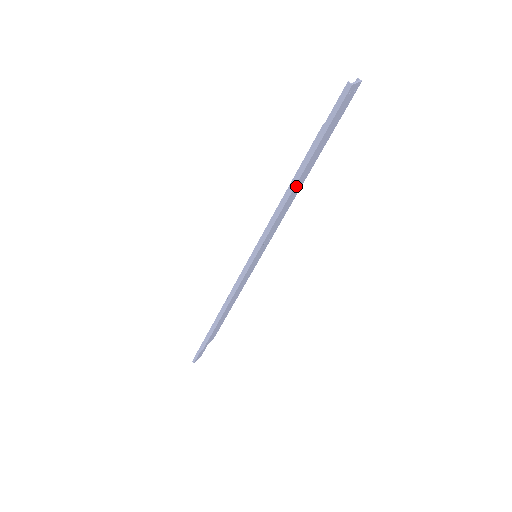
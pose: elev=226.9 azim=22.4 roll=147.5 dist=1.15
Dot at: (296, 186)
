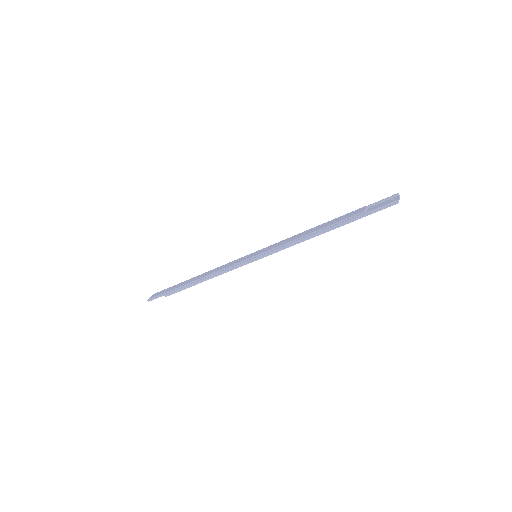
Dot at: (320, 233)
